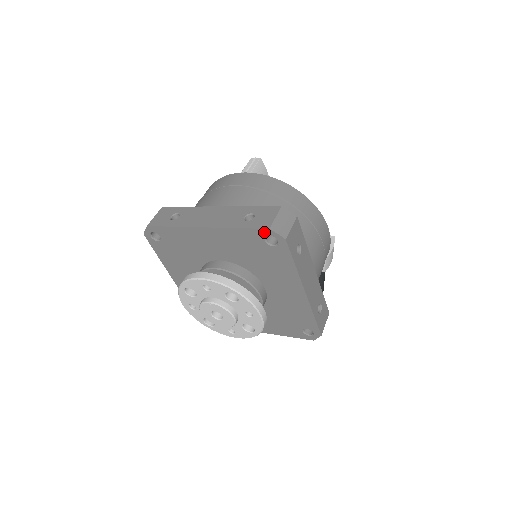
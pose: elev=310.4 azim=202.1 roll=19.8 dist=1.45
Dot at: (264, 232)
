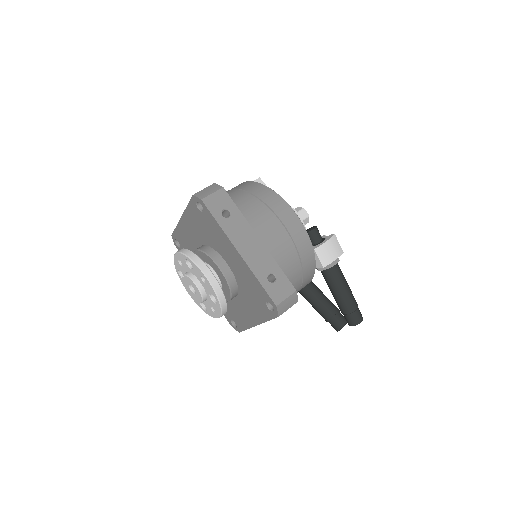
Dot at: (193, 200)
